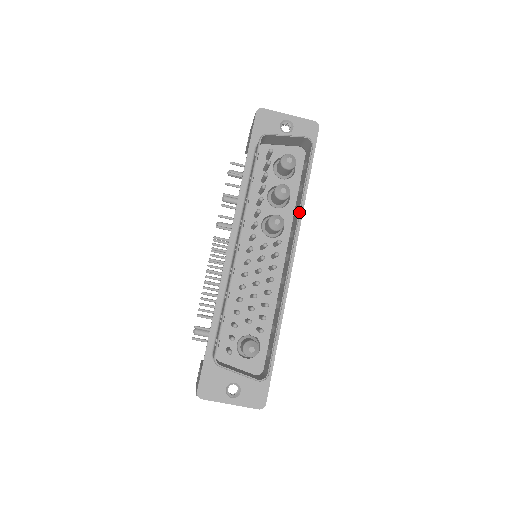
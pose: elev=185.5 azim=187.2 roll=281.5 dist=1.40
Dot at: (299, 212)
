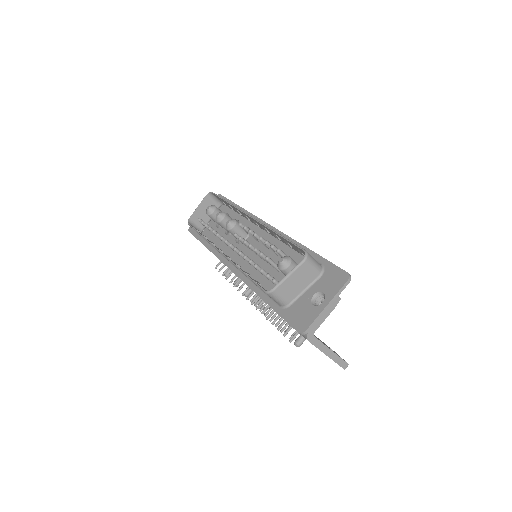
Dot at: (233, 206)
